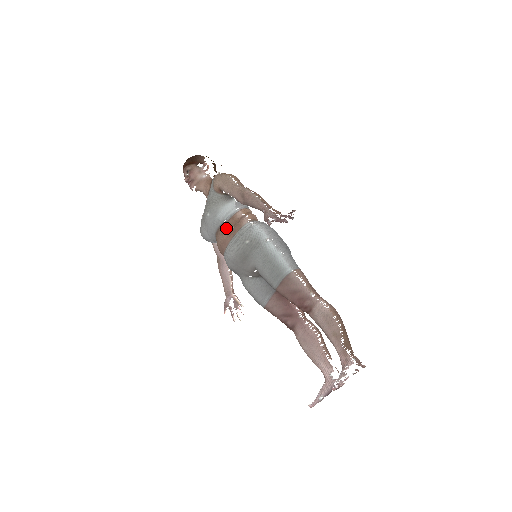
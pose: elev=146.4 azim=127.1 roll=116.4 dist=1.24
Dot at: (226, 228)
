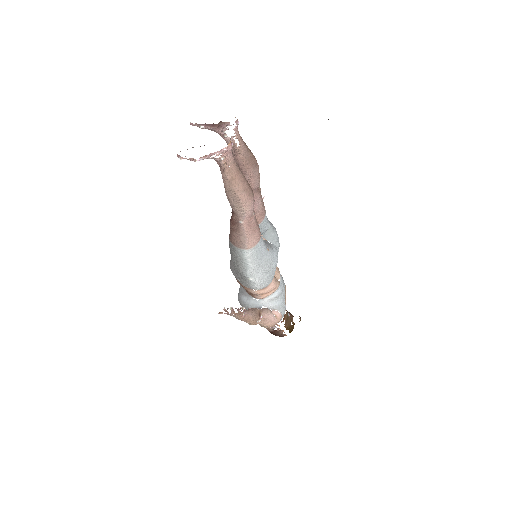
Dot at: occluded
